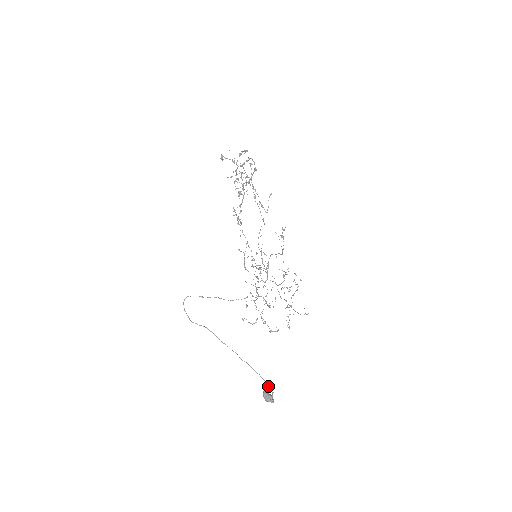
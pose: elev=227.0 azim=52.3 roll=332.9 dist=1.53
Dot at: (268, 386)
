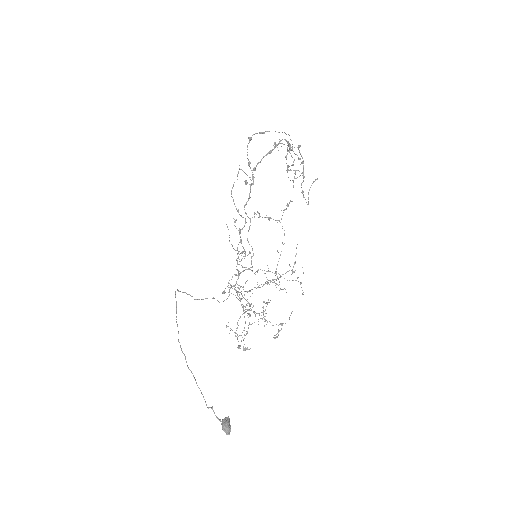
Dot at: (207, 407)
